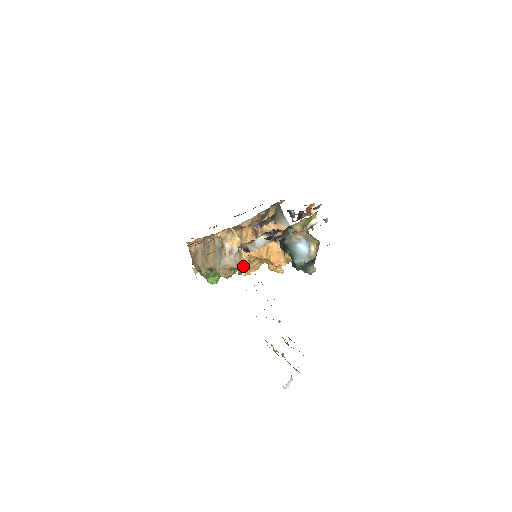
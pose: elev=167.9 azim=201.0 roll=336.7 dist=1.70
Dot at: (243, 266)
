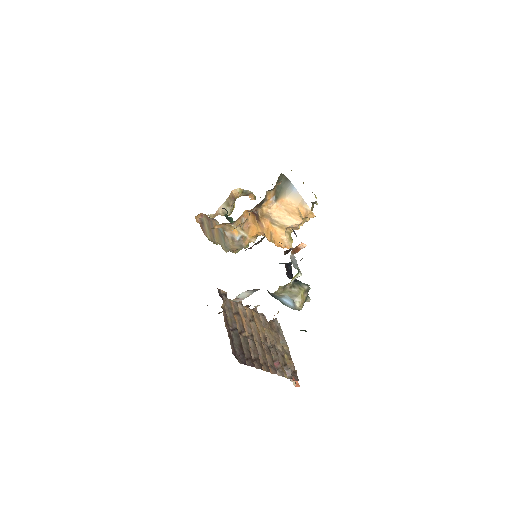
Dot at: occluded
